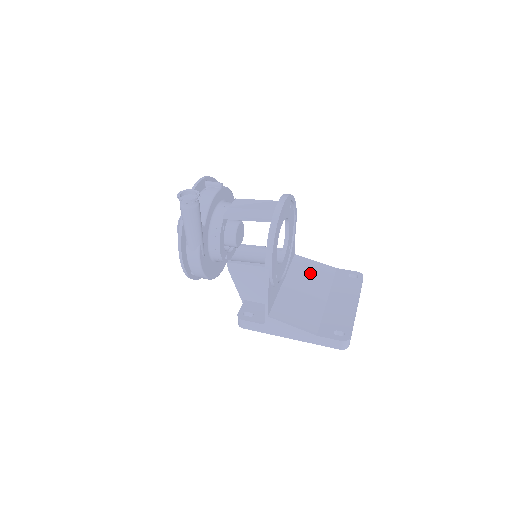
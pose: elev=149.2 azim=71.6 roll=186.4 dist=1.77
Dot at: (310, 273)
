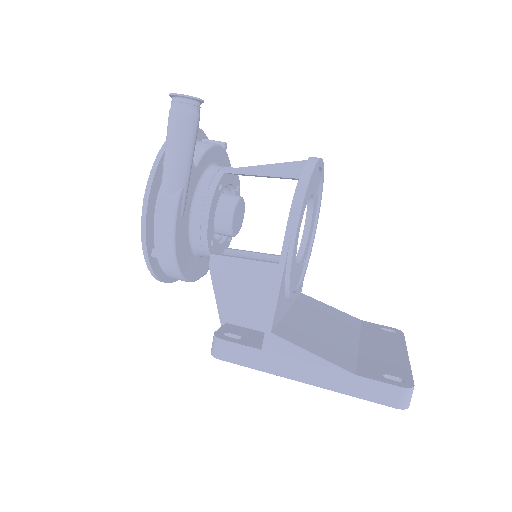
Dot at: (326, 313)
